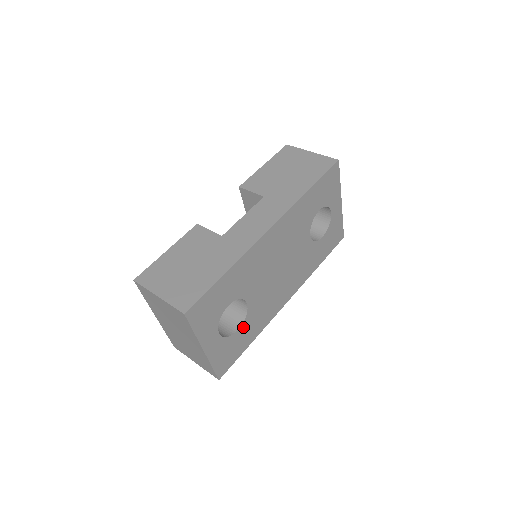
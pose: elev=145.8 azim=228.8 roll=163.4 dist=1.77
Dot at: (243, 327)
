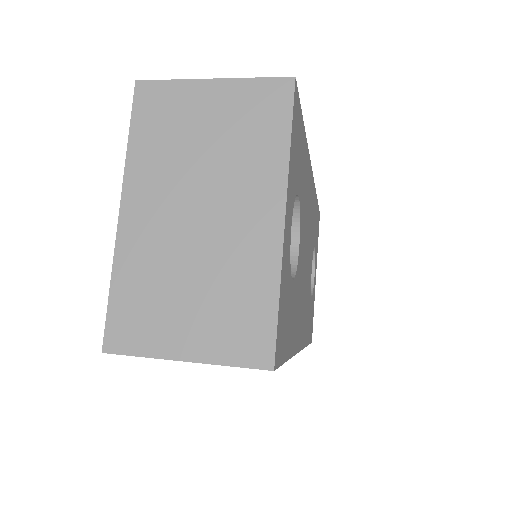
Dot at: (293, 290)
